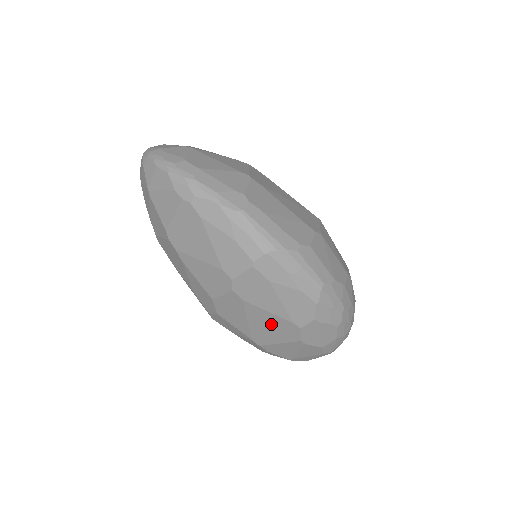
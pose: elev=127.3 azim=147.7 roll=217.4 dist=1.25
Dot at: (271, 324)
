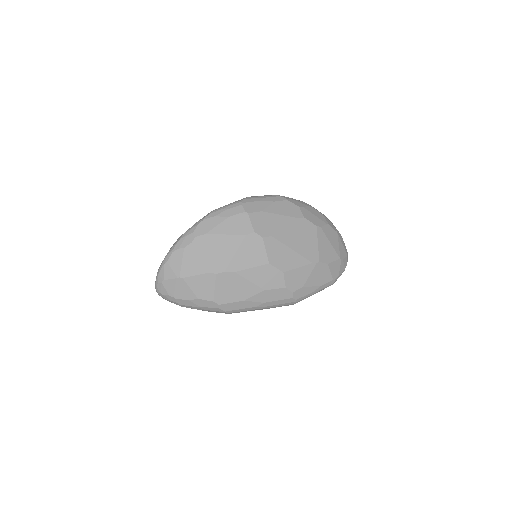
Dot at: (298, 235)
